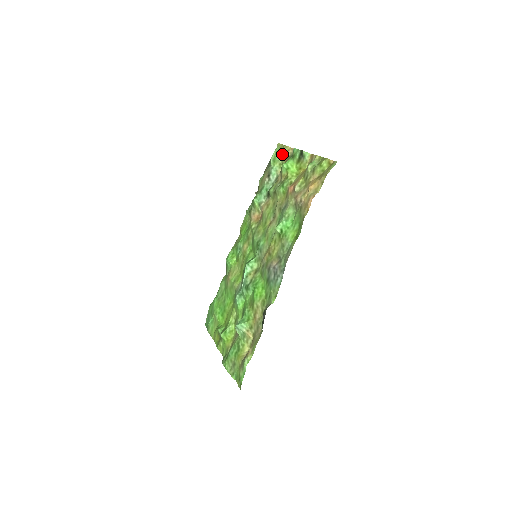
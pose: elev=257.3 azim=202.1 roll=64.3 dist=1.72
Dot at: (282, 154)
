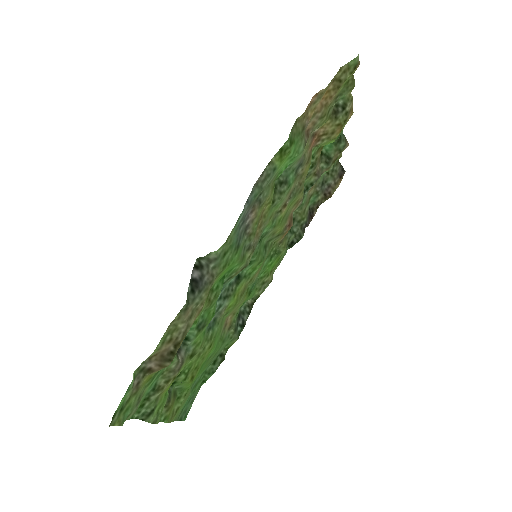
Dot at: occluded
